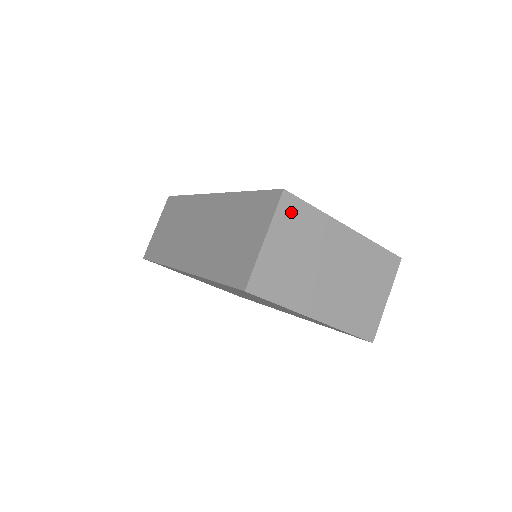
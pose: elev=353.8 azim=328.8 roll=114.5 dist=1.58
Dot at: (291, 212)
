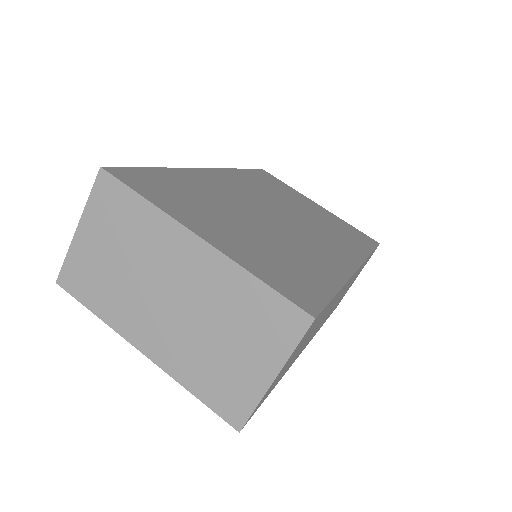
Dot at: (110, 199)
